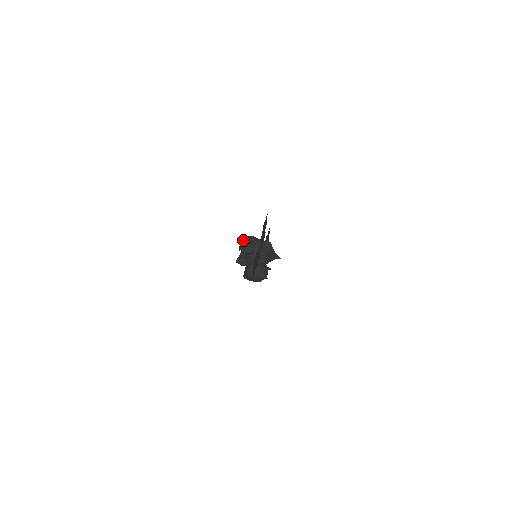
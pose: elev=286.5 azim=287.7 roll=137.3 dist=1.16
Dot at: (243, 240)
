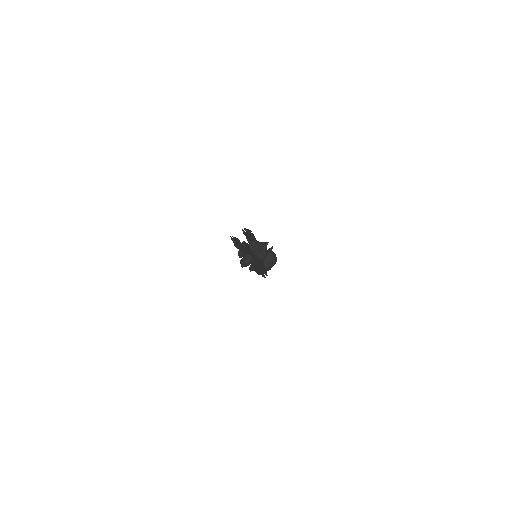
Dot at: (239, 257)
